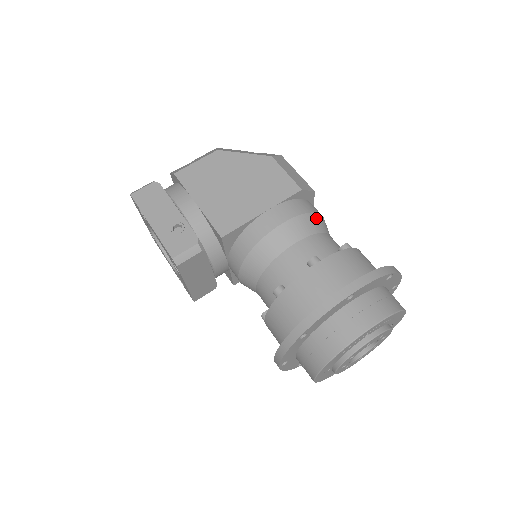
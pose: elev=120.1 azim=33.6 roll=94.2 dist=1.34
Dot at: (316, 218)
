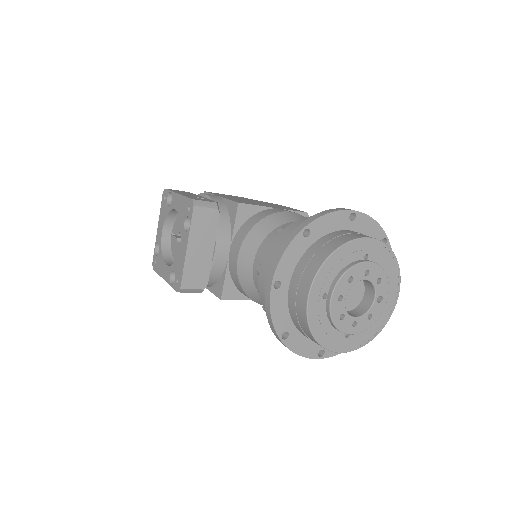
Dot at: occluded
